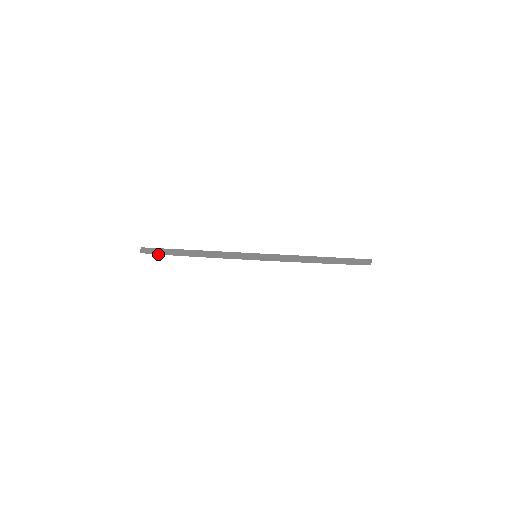
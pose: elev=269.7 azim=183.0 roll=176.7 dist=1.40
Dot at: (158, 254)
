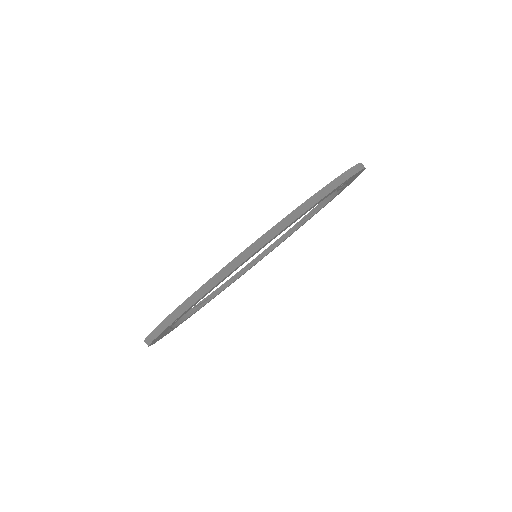
Dot at: (160, 333)
